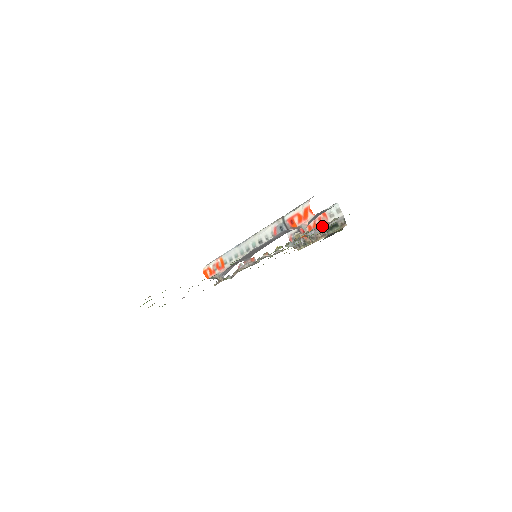
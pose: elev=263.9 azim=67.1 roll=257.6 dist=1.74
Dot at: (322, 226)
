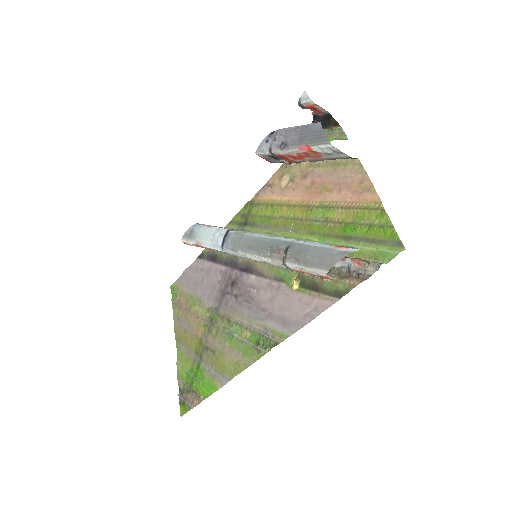
Dot at: (351, 261)
